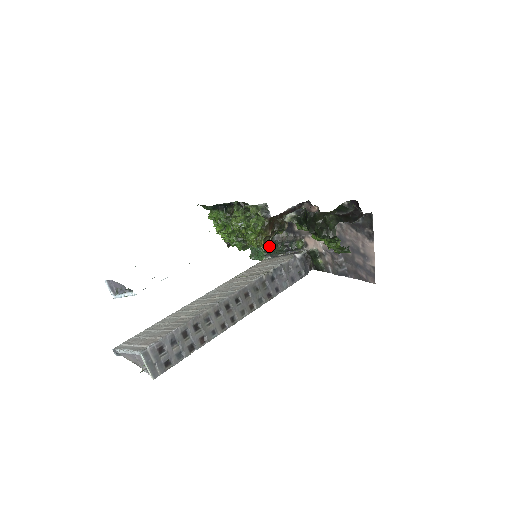
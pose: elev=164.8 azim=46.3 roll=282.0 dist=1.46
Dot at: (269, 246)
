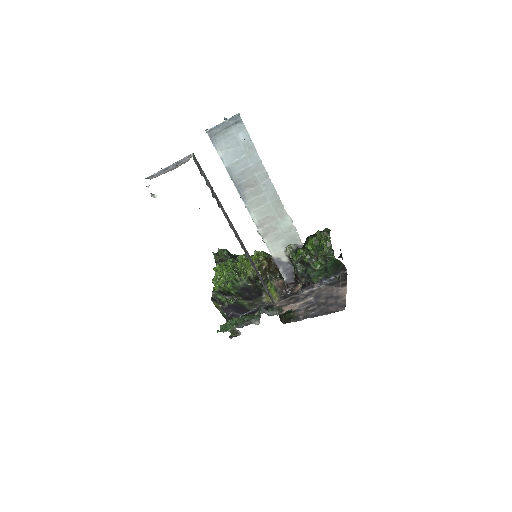
Dot at: (245, 316)
